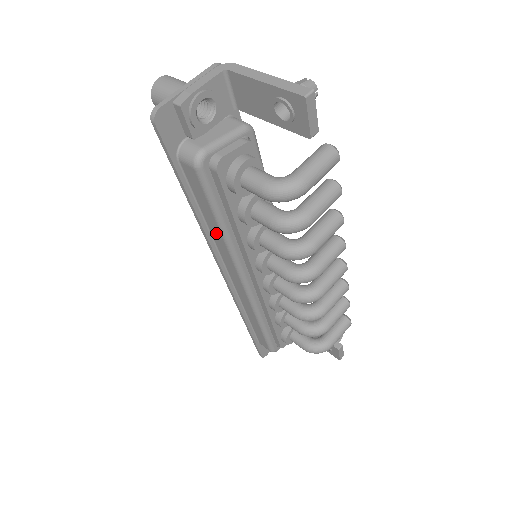
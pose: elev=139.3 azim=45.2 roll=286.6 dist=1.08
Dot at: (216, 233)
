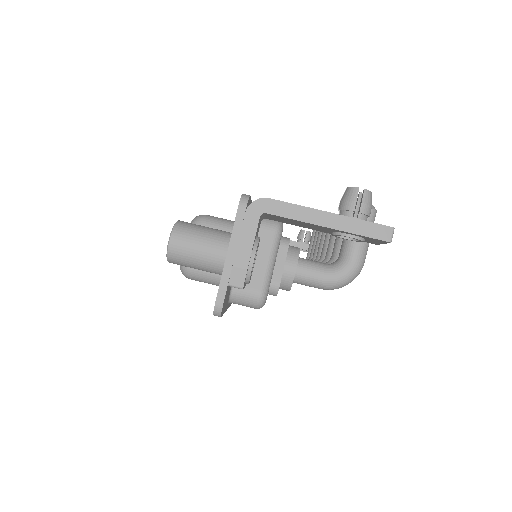
Dot at: occluded
